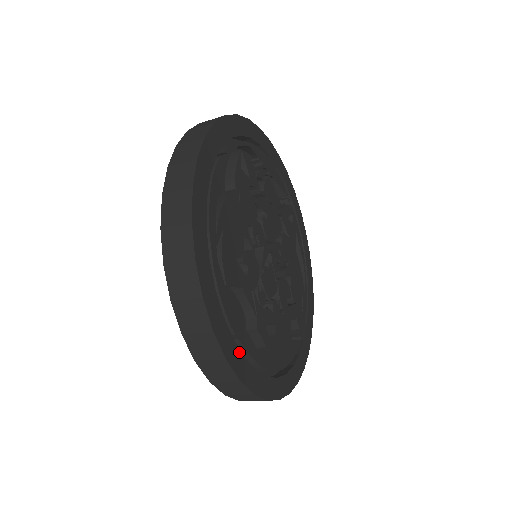
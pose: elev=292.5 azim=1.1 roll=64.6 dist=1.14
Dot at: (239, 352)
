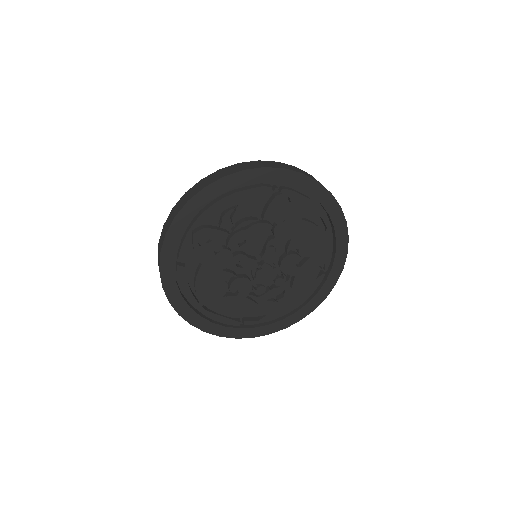
Dot at: (247, 329)
